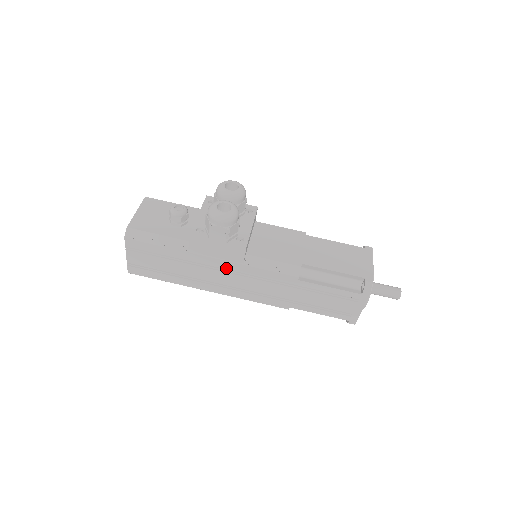
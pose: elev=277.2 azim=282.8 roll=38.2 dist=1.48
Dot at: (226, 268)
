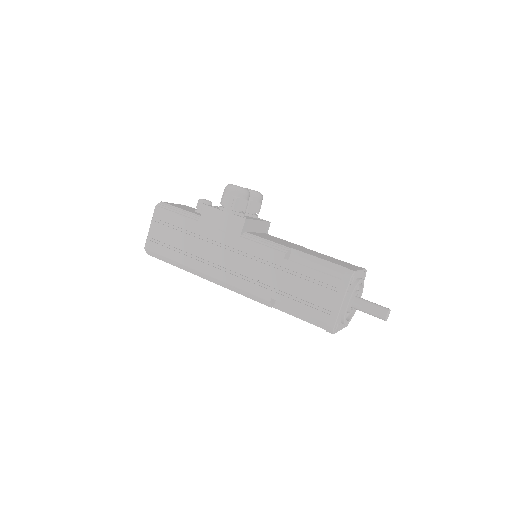
Dot at: (224, 242)
